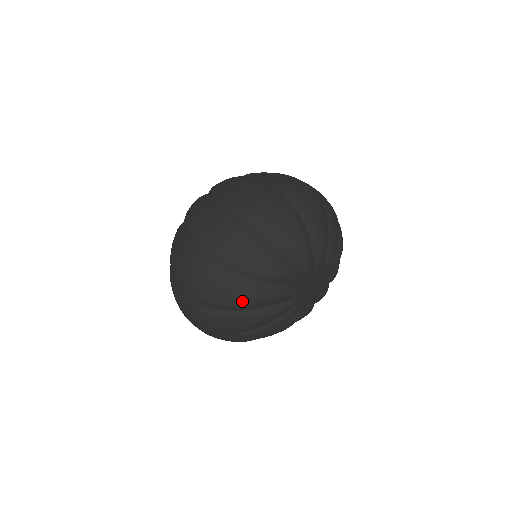
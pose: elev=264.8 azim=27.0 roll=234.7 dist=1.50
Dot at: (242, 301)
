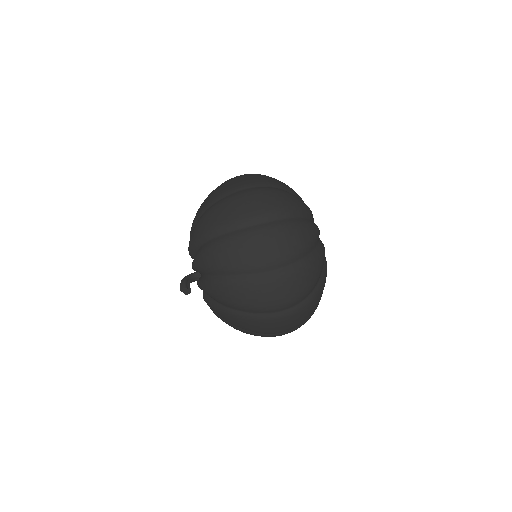
Dot at: occluded
